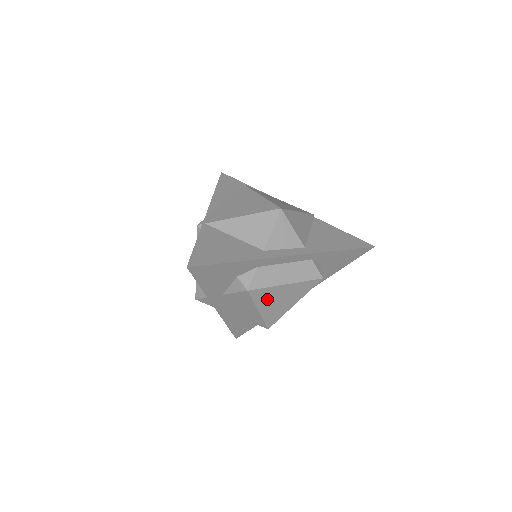
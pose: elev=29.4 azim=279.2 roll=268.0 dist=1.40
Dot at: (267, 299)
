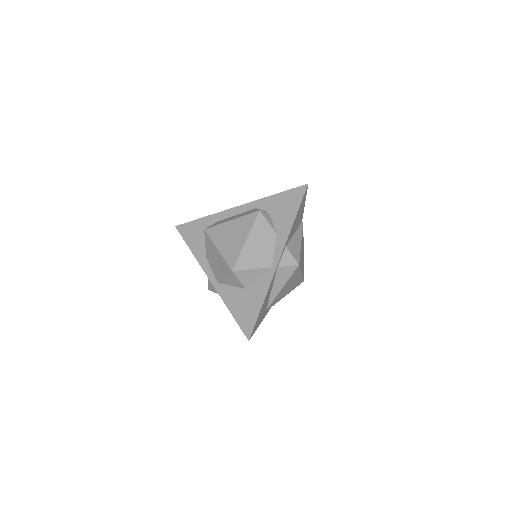
Dot at: (221, 236)
